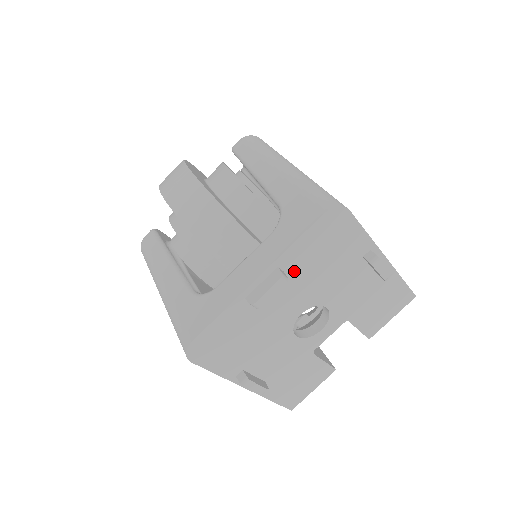
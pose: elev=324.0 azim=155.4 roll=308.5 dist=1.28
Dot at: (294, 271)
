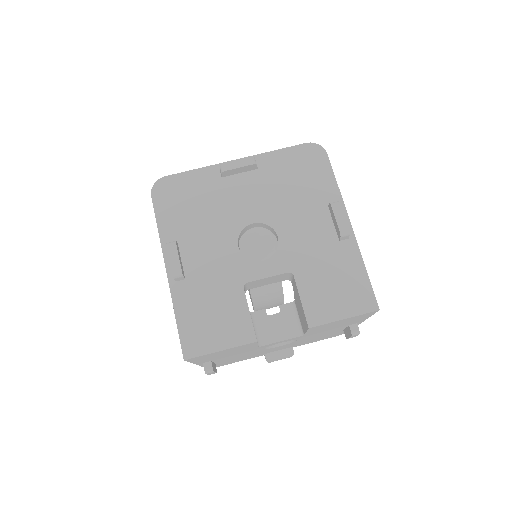
Dot at: (266, 175)
